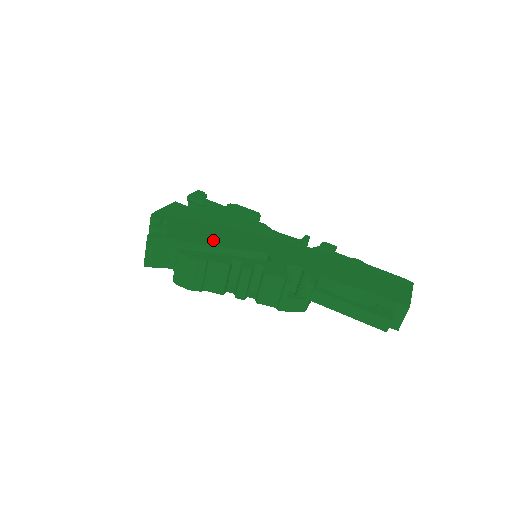
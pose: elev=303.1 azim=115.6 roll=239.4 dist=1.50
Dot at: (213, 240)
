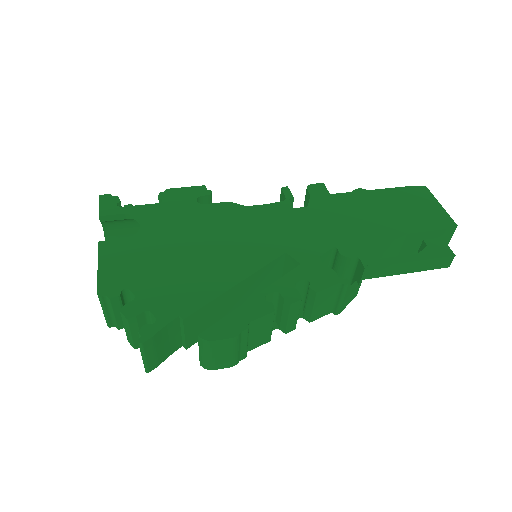
Dot at: (214, 281)
